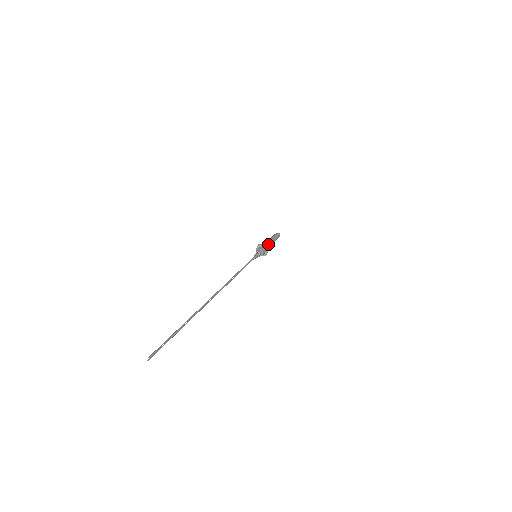
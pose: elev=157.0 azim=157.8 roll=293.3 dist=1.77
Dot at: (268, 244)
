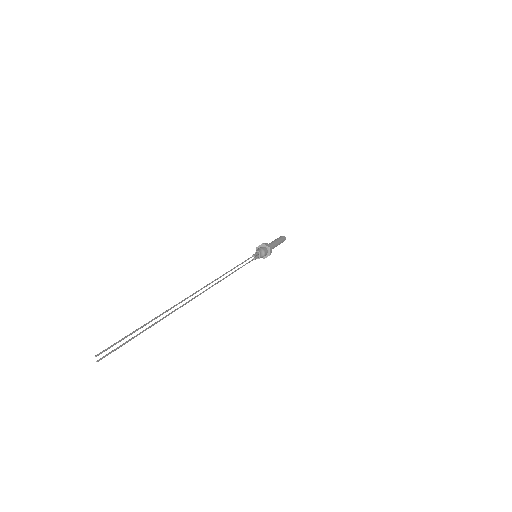
Dot at: occluded
